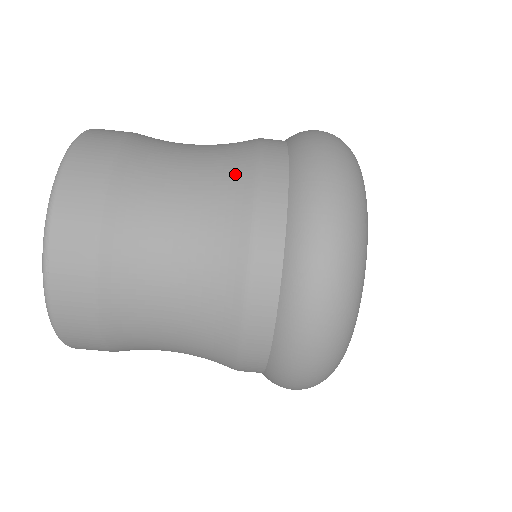
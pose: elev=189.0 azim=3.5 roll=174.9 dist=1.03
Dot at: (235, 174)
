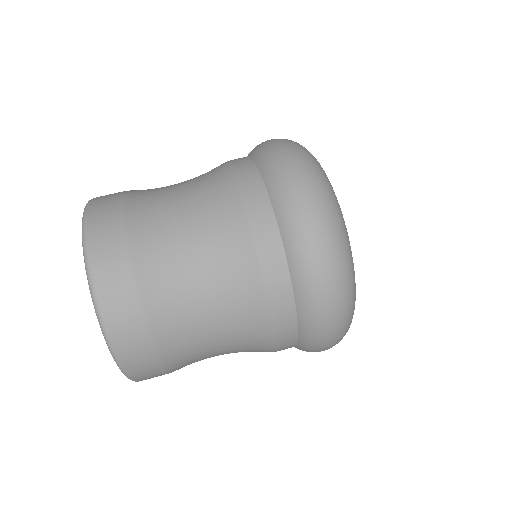
Dot at: (223, 198)
